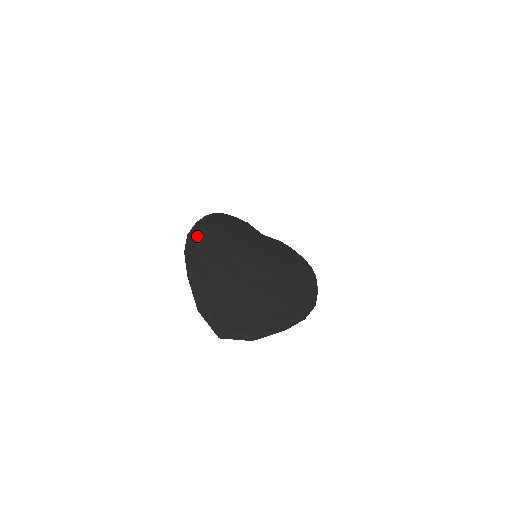
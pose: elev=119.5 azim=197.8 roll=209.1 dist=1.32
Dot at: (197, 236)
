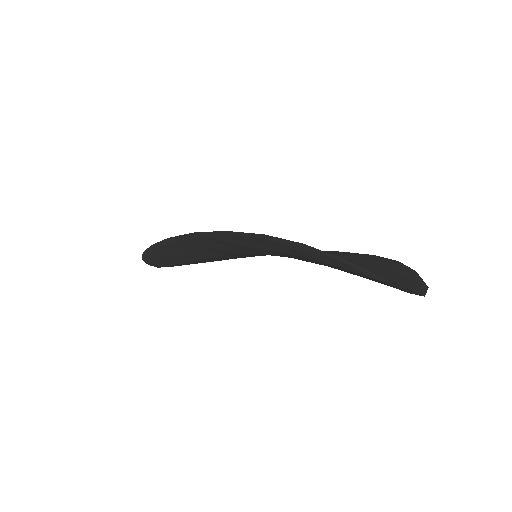
Dot at: (261, 236)
